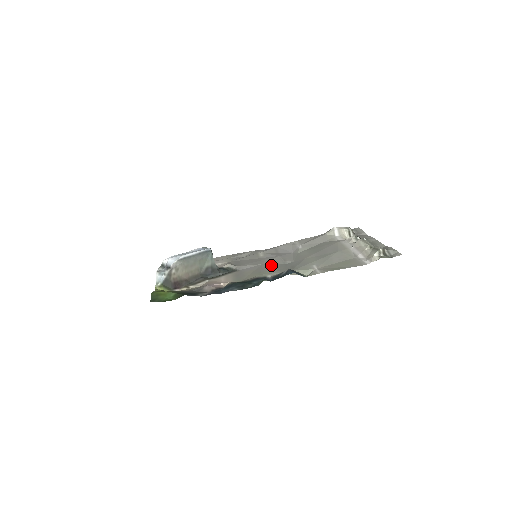
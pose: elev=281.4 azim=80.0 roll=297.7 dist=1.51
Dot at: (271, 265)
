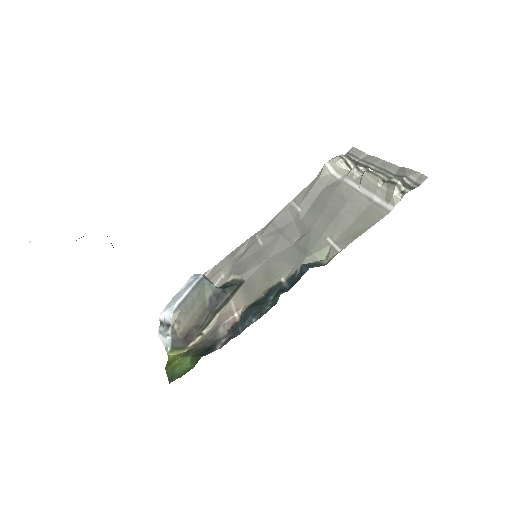
Dot at: (278, 256)
